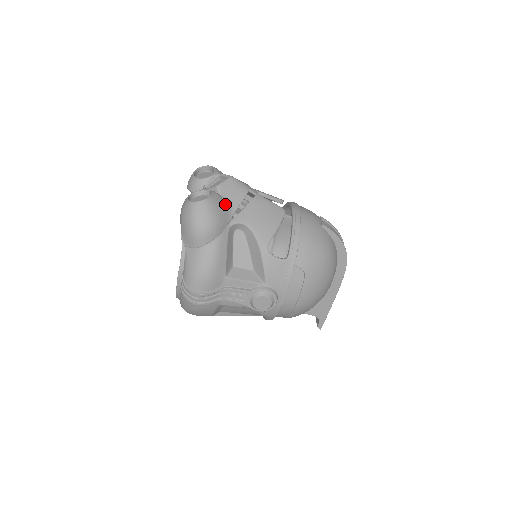
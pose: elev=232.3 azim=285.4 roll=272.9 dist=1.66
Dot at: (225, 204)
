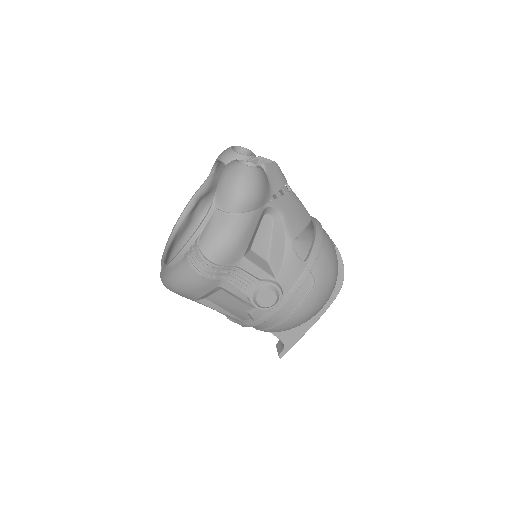
Dot at: (268, 183)
